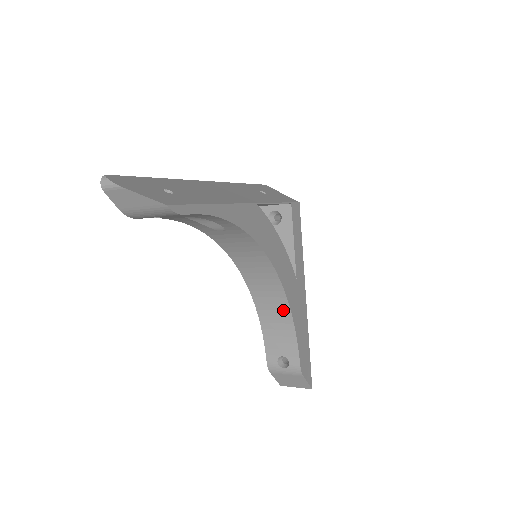
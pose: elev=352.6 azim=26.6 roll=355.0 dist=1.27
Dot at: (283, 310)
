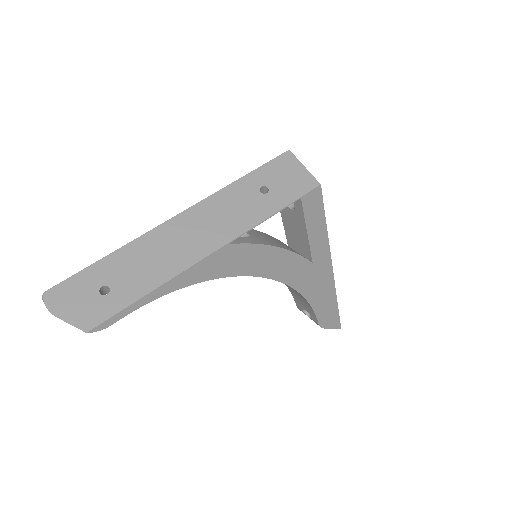
Dot at: (295, 290)
